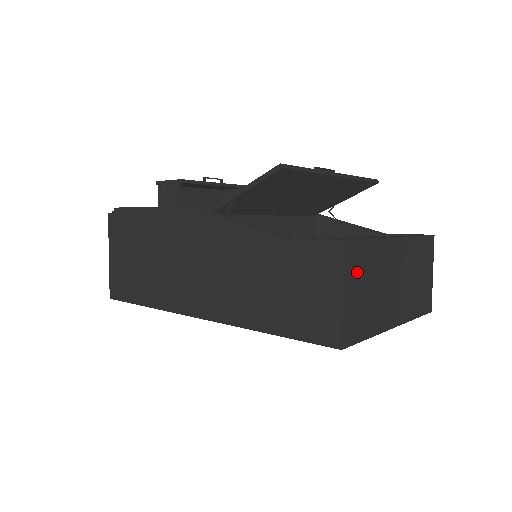
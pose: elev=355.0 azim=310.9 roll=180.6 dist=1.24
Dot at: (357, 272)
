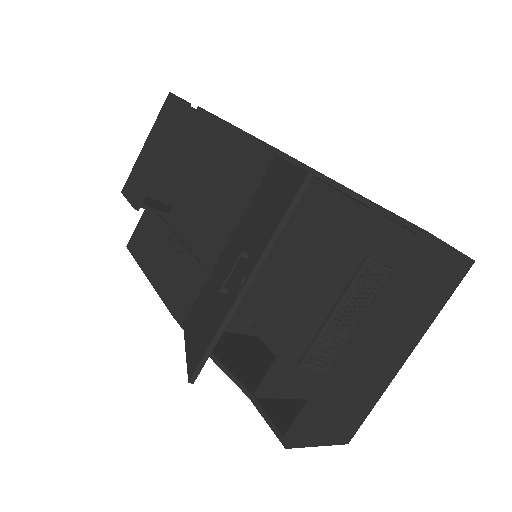
Dot at: (321, 426)
